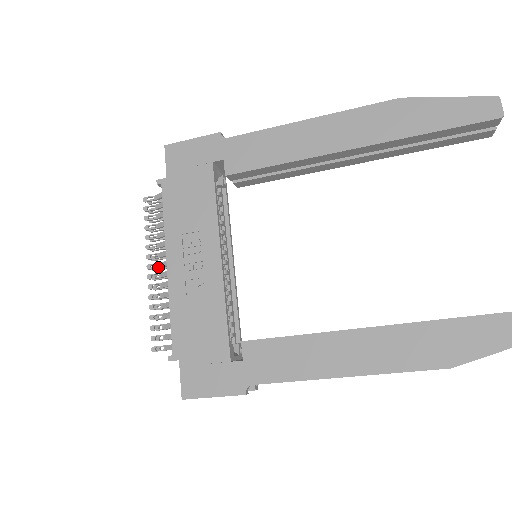
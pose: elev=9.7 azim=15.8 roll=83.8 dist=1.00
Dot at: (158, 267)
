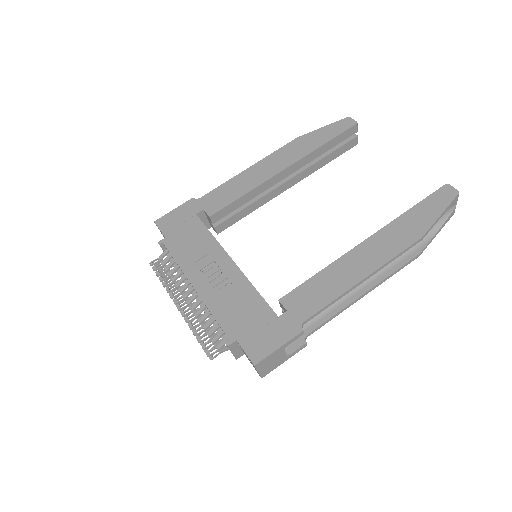
Dot at: (183, 298)
